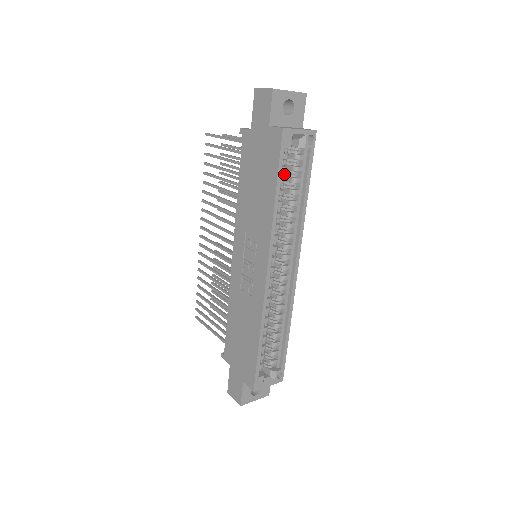
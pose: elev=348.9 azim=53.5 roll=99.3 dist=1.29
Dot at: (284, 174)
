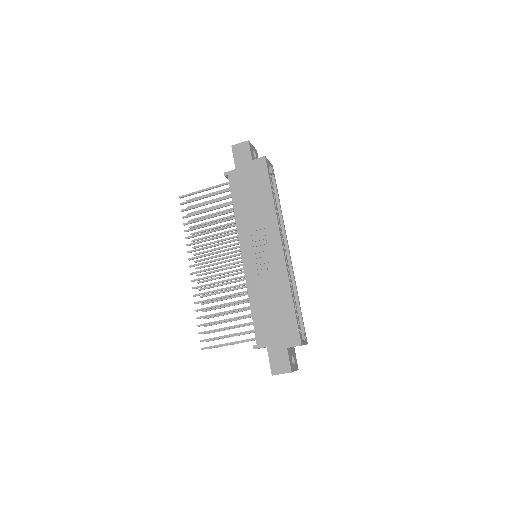
Dot at: occluded
